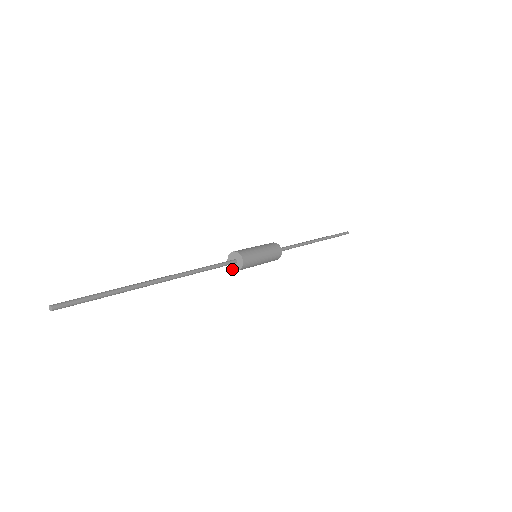
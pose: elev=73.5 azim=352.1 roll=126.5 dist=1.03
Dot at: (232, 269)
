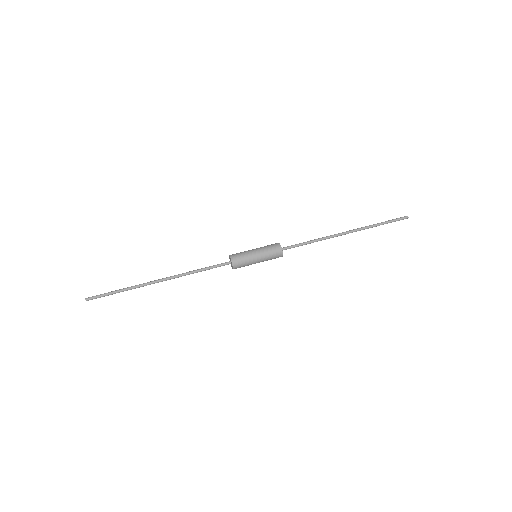
Dot at: occluded
